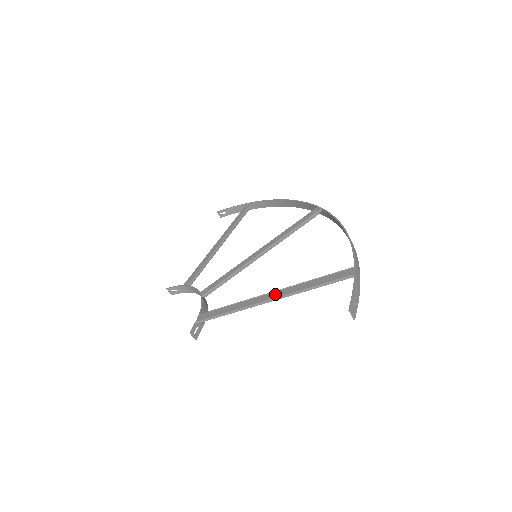
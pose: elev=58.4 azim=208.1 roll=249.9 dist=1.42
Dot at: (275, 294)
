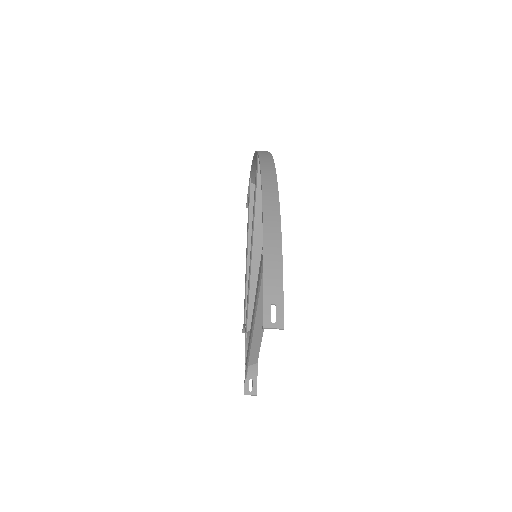
Dot at: (252, 318)
